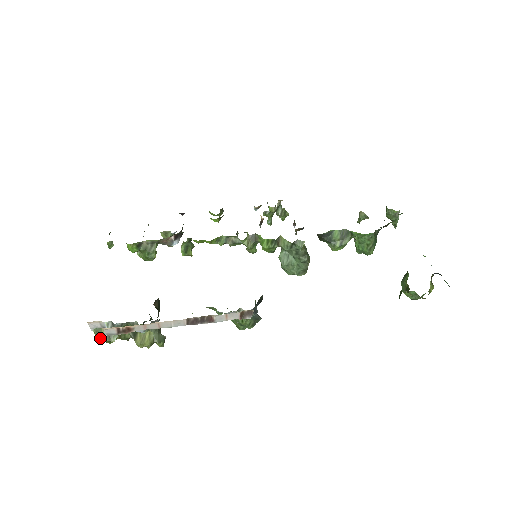
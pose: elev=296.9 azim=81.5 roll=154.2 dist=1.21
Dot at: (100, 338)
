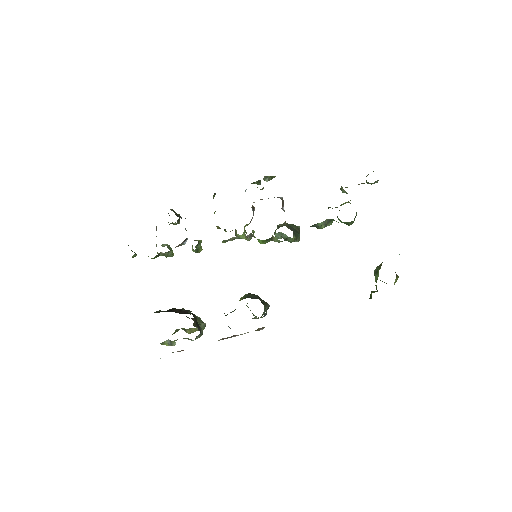
Dot at: occluded
